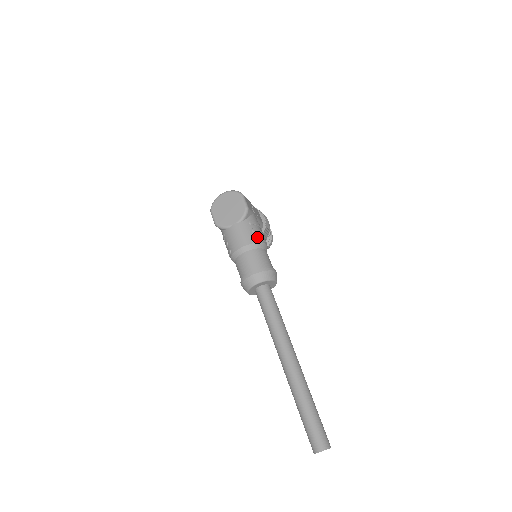
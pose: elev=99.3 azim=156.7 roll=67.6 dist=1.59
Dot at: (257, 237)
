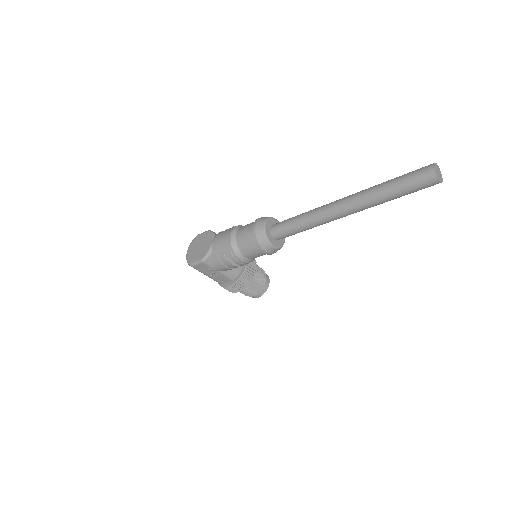
Dot at: occluded
